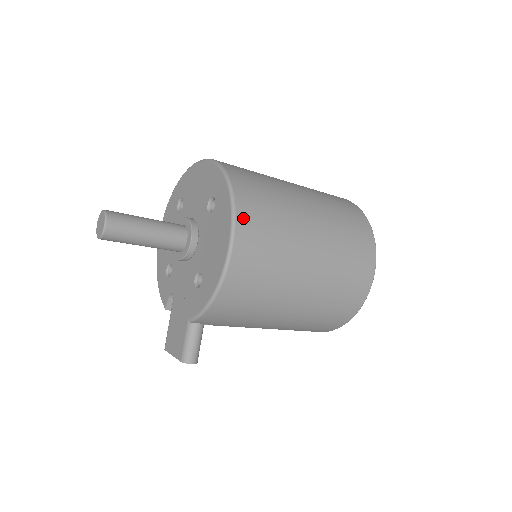
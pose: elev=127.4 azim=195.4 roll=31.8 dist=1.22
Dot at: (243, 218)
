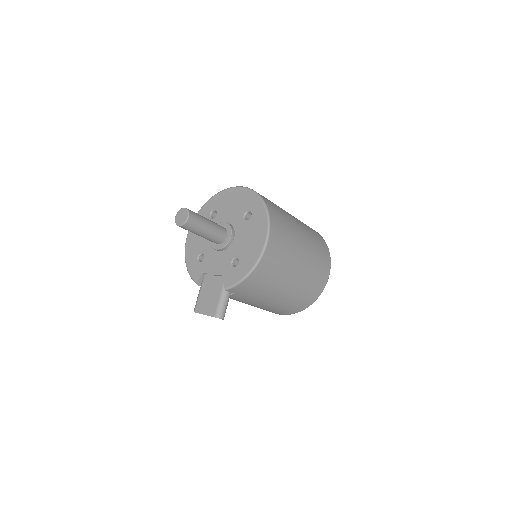
Dot at: (273, 225)
